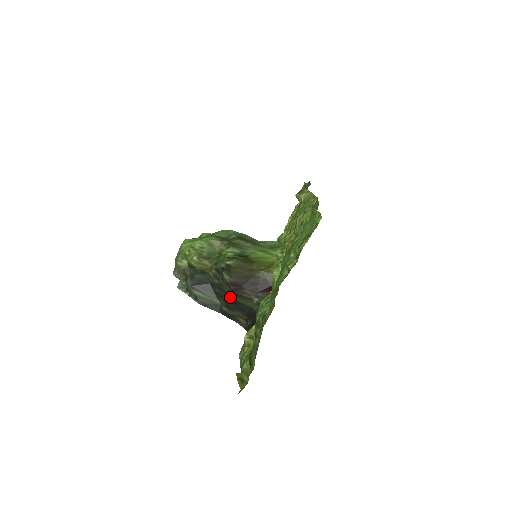
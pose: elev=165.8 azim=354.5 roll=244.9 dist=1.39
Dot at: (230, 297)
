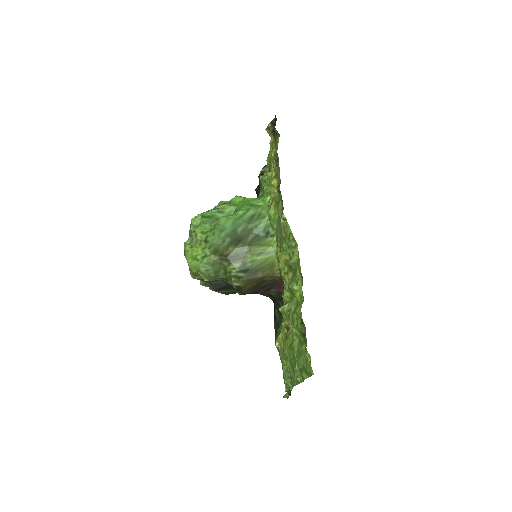
Dot at: occluded
